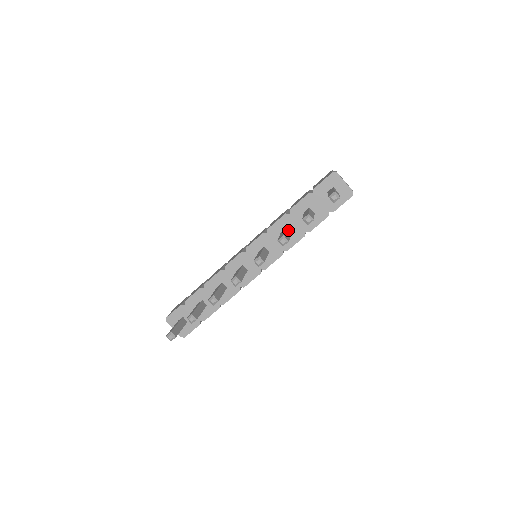
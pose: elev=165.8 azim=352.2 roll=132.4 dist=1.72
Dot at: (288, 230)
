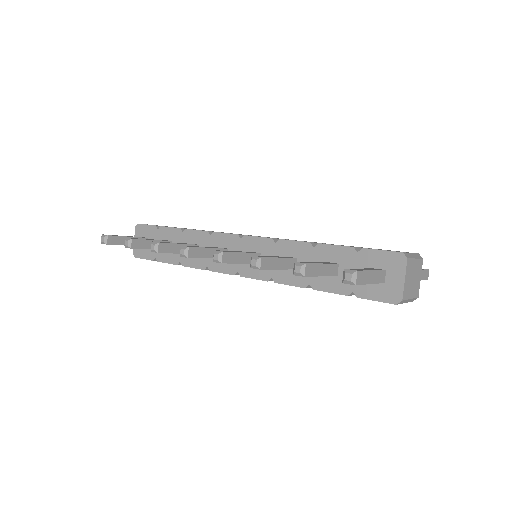
Dot at: occluded
